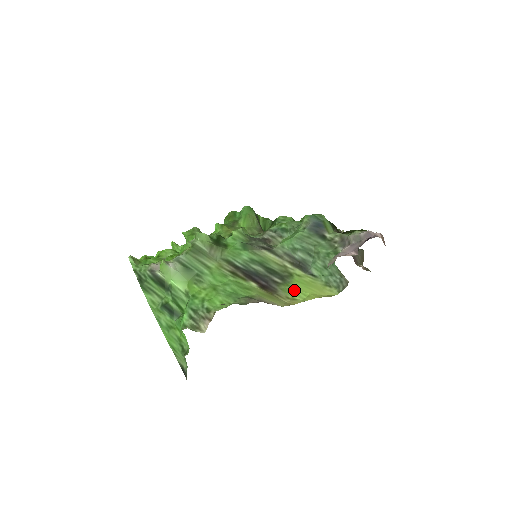
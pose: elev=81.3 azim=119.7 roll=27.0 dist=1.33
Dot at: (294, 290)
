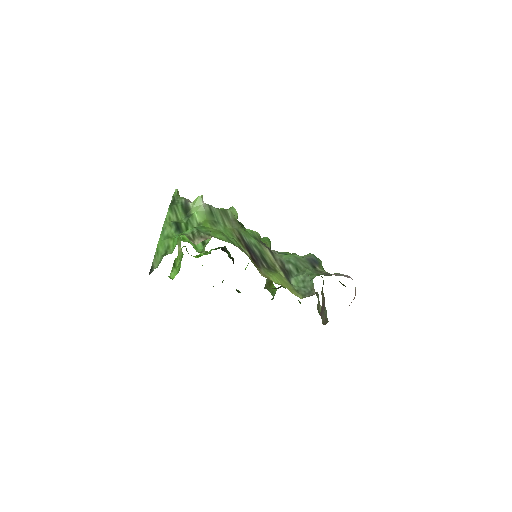
Dot at: (273, 275)
